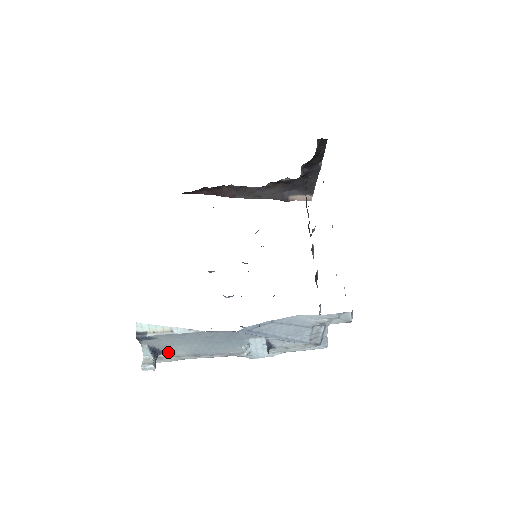
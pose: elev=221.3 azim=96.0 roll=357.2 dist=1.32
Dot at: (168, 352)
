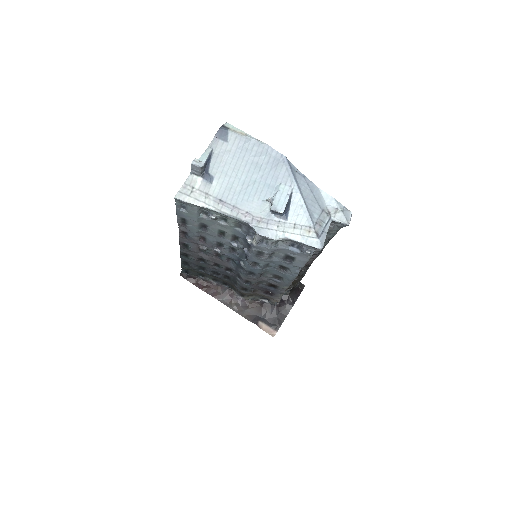
Dot at: (210, 178)
